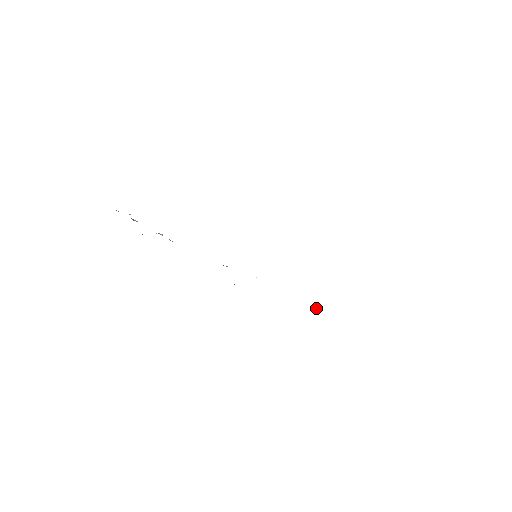
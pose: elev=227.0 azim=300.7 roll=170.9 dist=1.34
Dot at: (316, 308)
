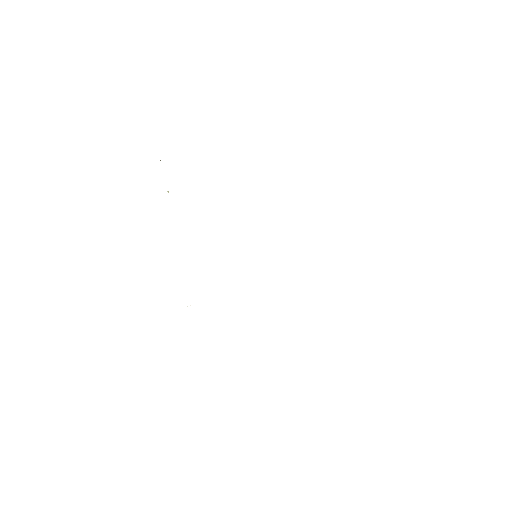
Dot at: occluded
